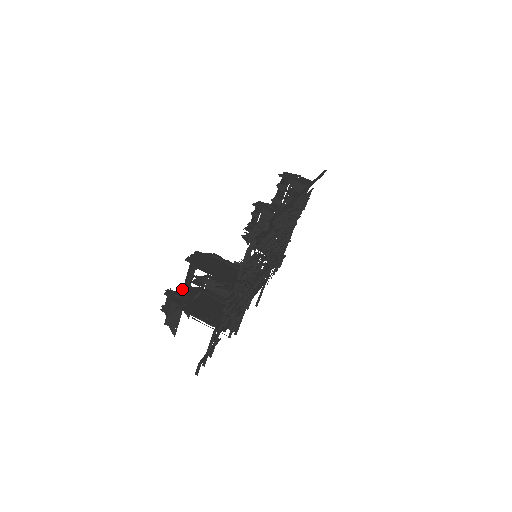
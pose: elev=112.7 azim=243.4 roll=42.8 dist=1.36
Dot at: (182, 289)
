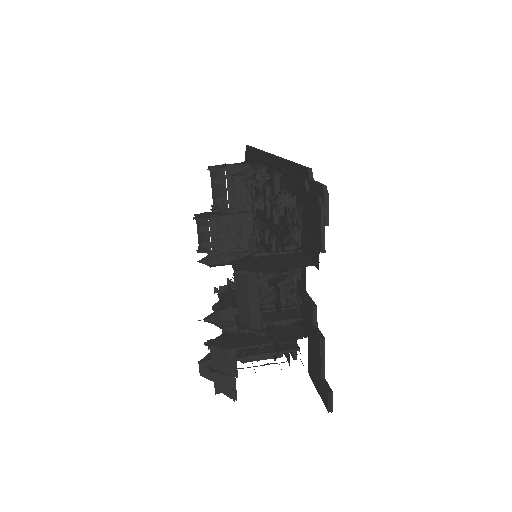
Dot at: (237, 322)
